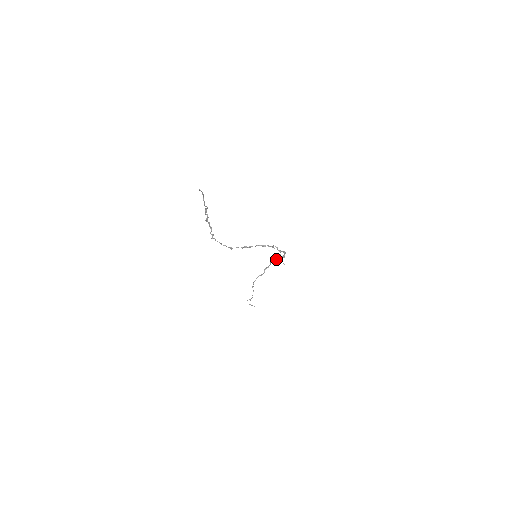
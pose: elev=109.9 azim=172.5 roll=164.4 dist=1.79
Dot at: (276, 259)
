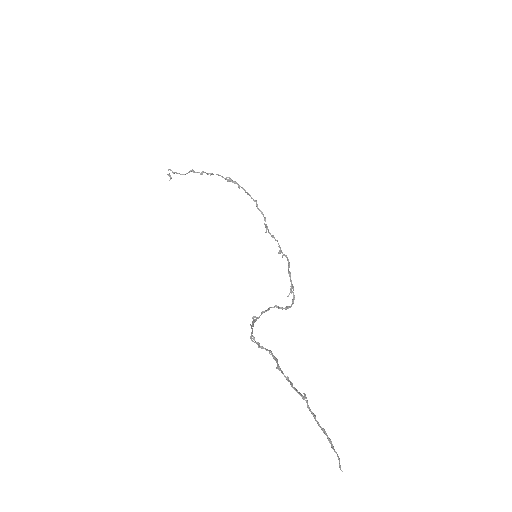
Dot at: (264, 220)
